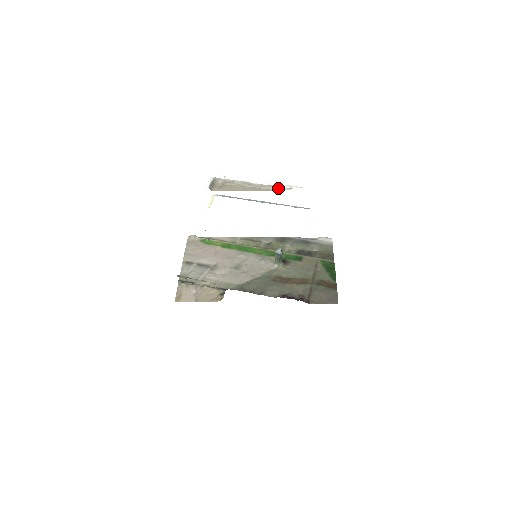
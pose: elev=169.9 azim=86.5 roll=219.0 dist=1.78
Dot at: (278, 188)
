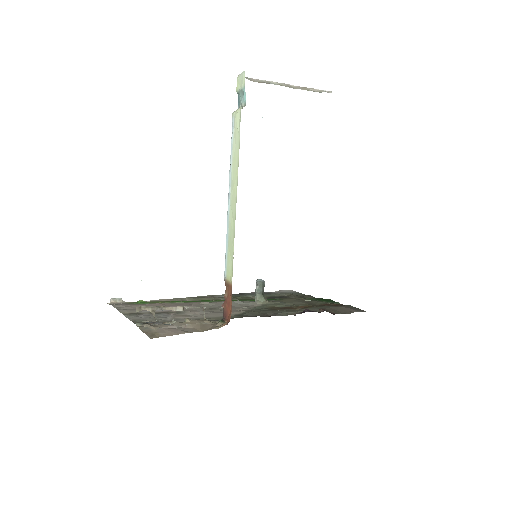
Dot at: (318, 91)
